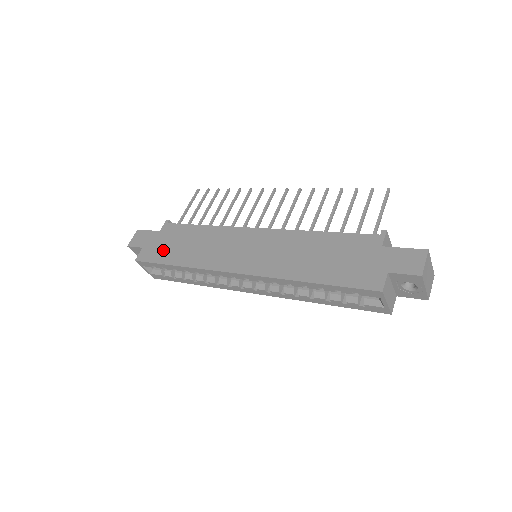
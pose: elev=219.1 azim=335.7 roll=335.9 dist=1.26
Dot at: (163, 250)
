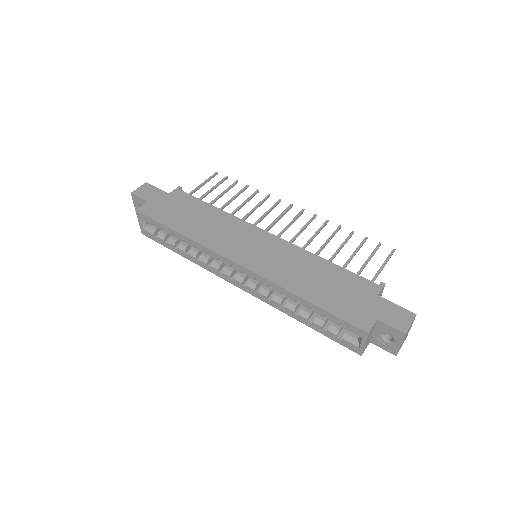
Dot at: (168, 212)
